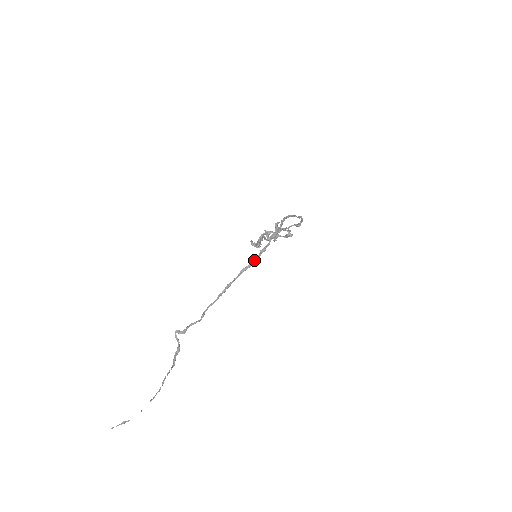
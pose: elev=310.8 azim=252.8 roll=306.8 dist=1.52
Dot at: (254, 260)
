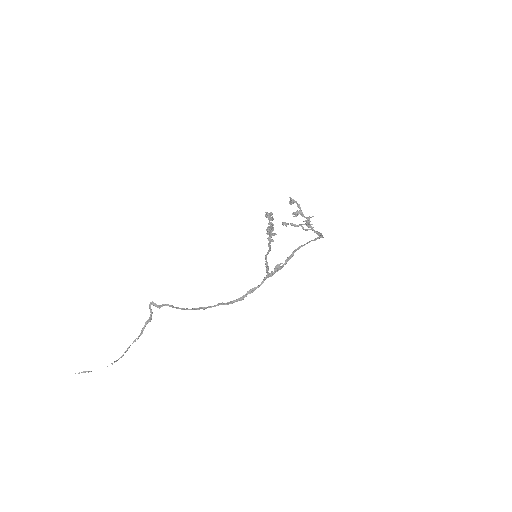
Dot at: (237, 300)
